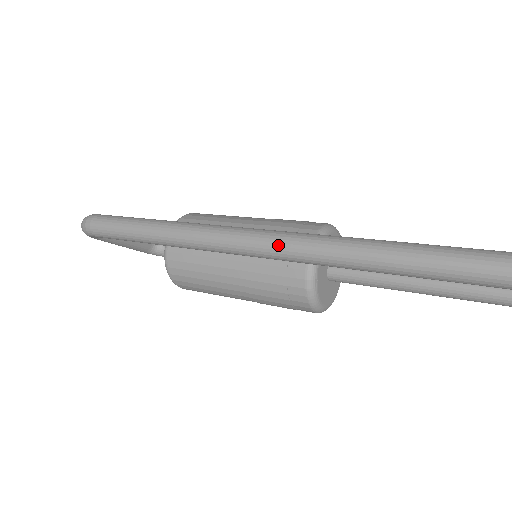
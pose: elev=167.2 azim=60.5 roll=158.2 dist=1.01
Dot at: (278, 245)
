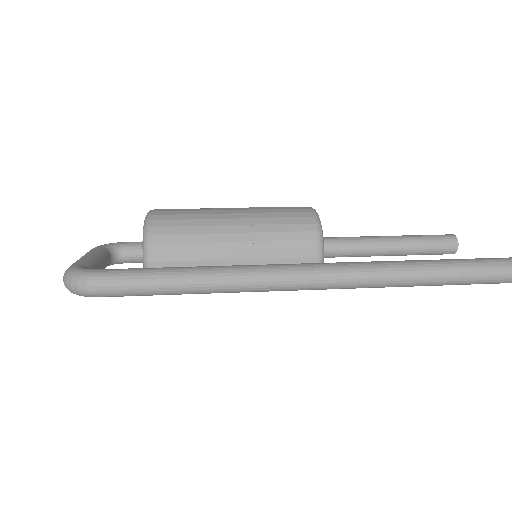
Dot at: (350, 281)
